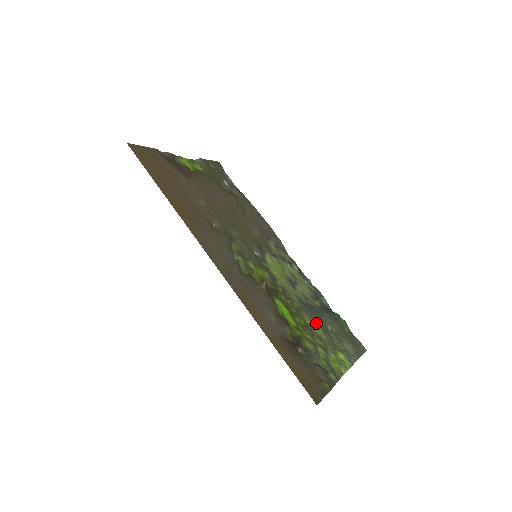
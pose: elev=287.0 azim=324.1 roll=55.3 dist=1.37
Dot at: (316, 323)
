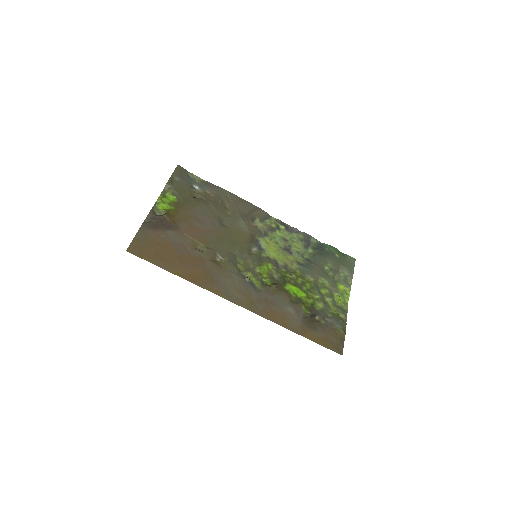
Dot at: (317, 275)
